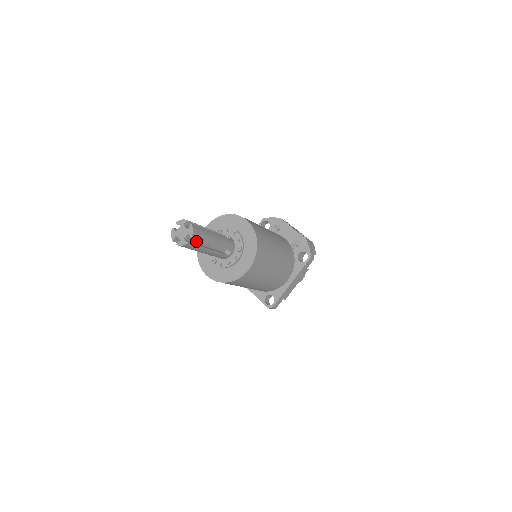
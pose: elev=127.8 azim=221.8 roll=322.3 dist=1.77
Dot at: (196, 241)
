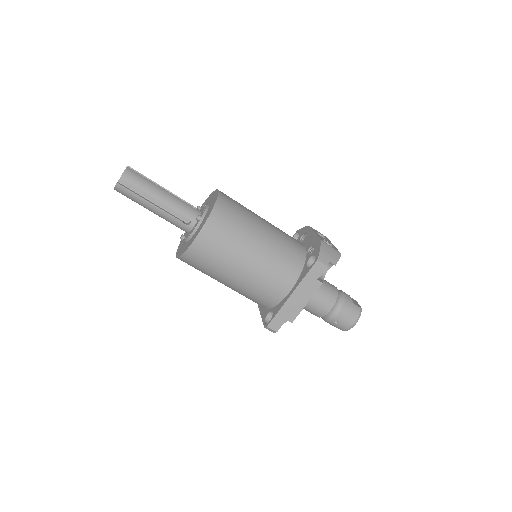
Dot at: (138, 191)
